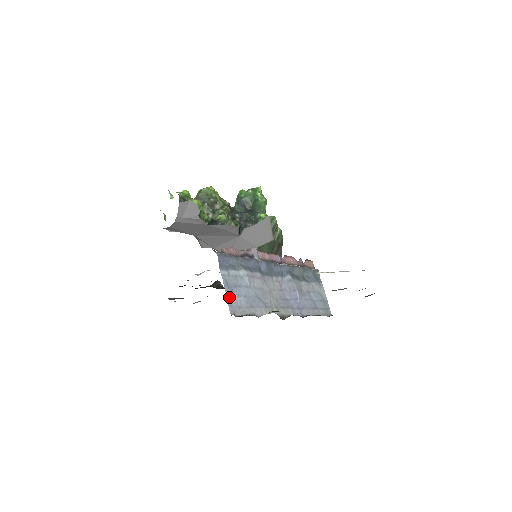
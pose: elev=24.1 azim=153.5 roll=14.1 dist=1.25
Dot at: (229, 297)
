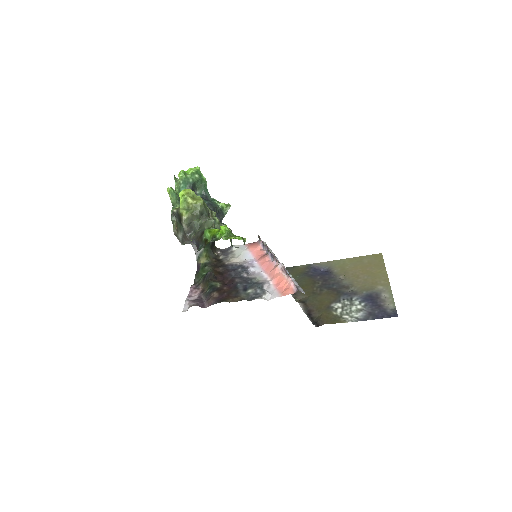
Dot at: occluded
